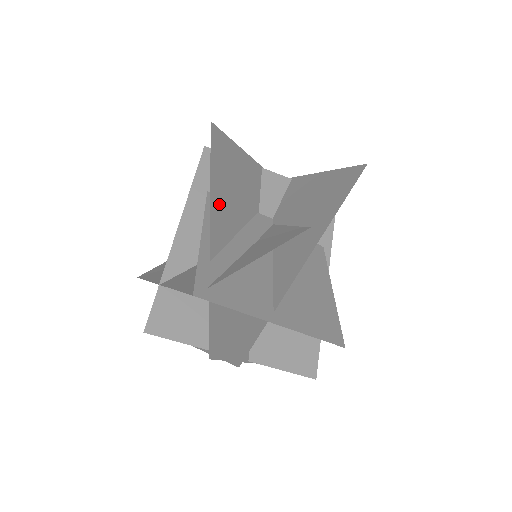
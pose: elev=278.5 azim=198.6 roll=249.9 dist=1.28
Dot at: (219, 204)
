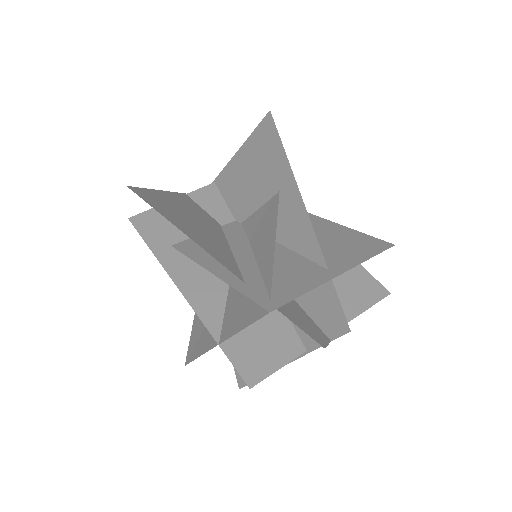
Dot at: (200, 239)
